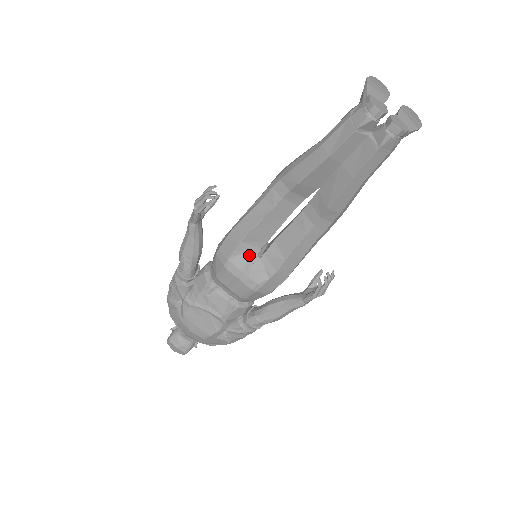
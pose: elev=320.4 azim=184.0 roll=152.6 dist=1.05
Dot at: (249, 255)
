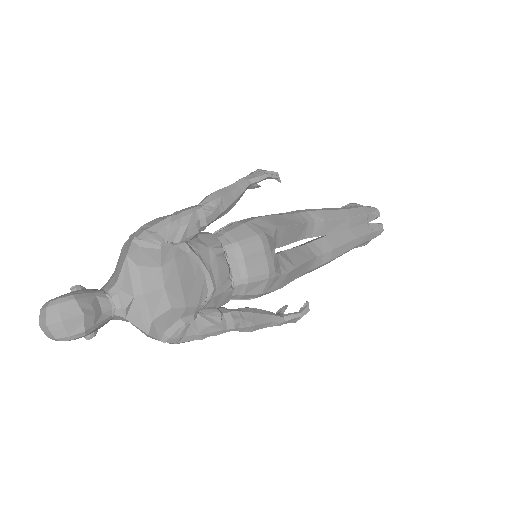
Dot at: (273, 244)
